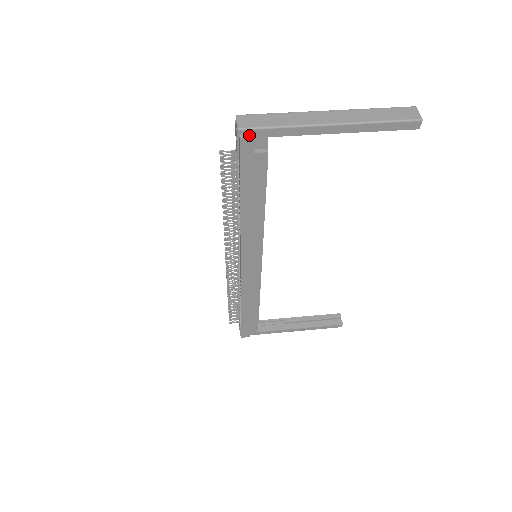
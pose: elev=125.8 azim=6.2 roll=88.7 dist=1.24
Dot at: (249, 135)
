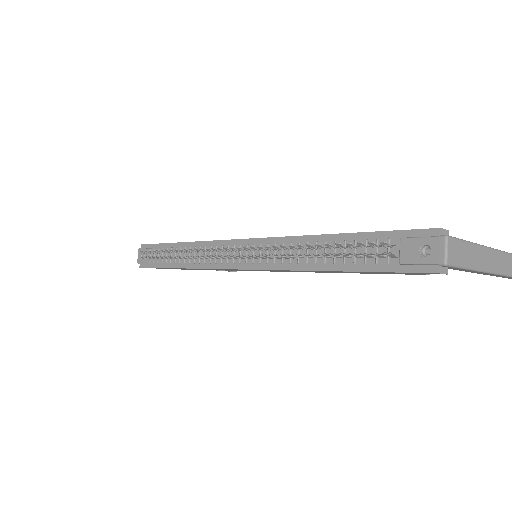
Dot at: (445, 270)
